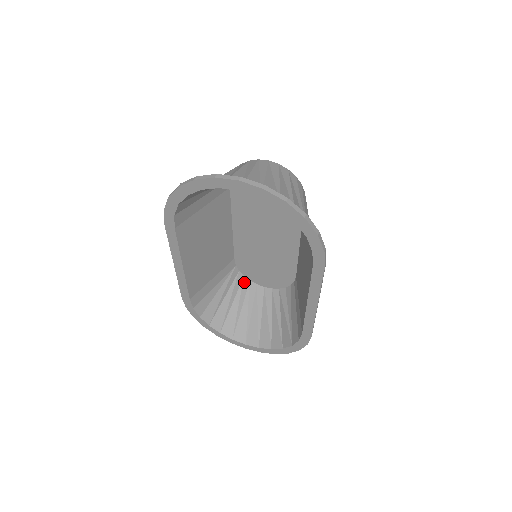
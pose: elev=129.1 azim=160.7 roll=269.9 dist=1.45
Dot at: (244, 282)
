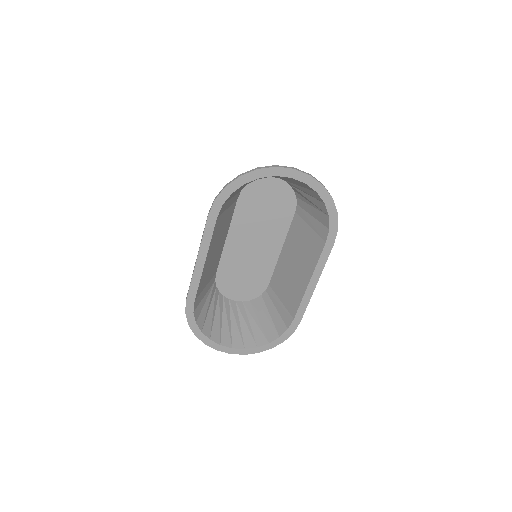
Dot at: (220, 297)
